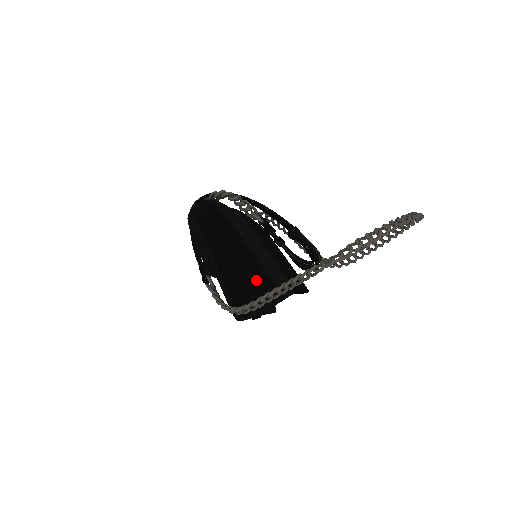
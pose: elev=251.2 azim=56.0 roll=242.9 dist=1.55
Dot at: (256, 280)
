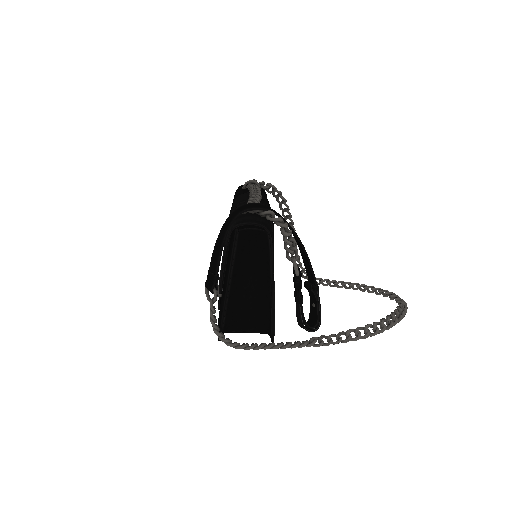
Dot at: (257, 318)
